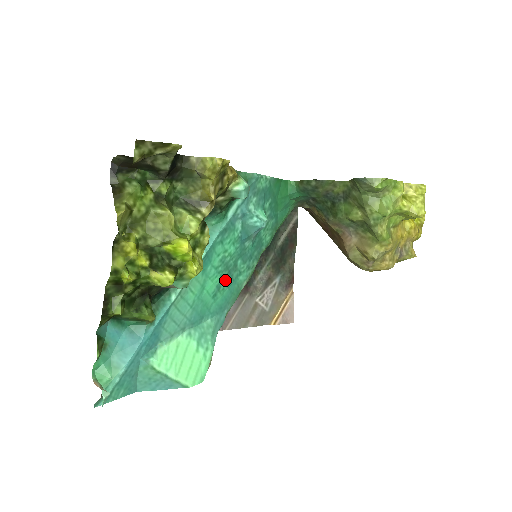
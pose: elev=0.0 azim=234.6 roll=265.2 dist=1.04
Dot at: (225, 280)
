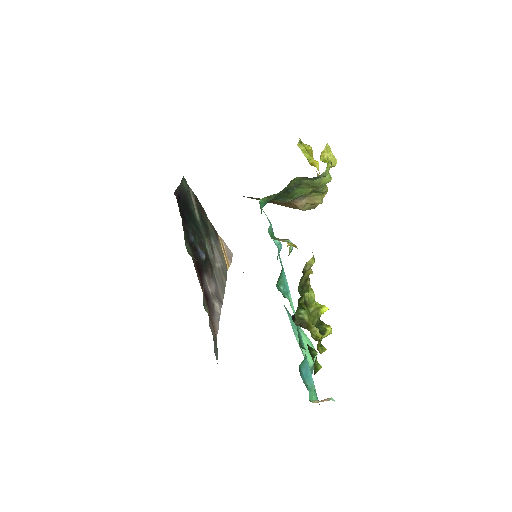
Dot at: occluded
